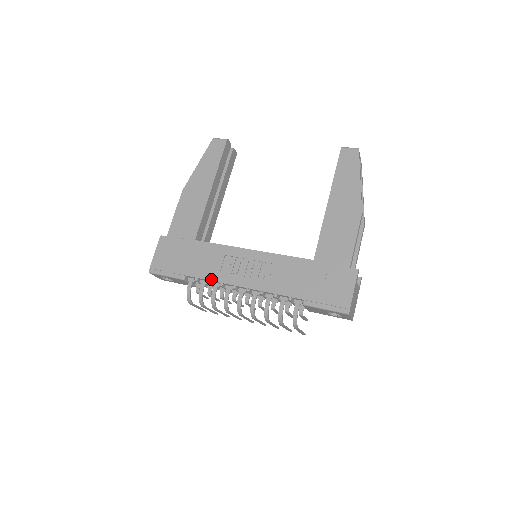
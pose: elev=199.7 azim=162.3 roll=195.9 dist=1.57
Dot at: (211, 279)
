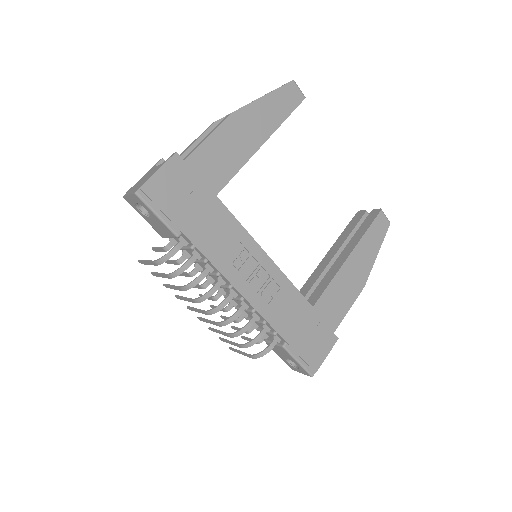
Dot at: (213, 261)
